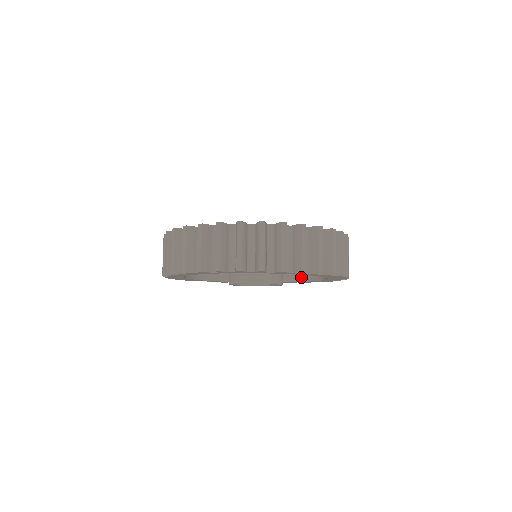
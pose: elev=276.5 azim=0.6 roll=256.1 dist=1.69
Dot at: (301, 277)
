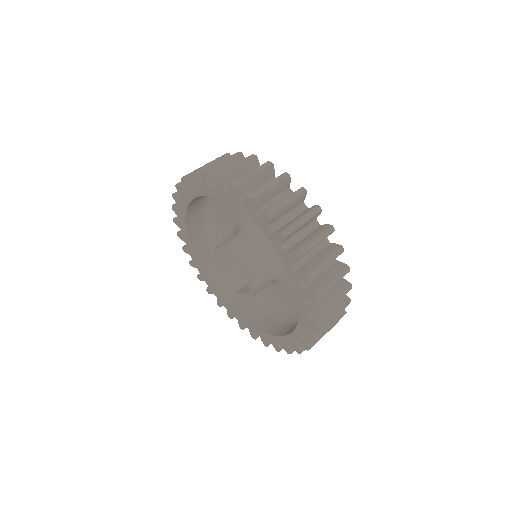
Dot at: occluded
